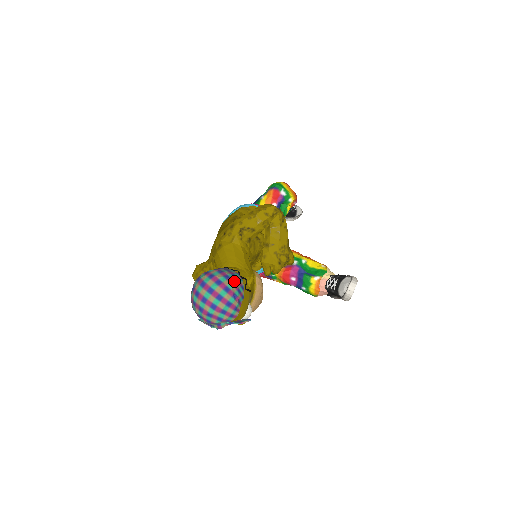
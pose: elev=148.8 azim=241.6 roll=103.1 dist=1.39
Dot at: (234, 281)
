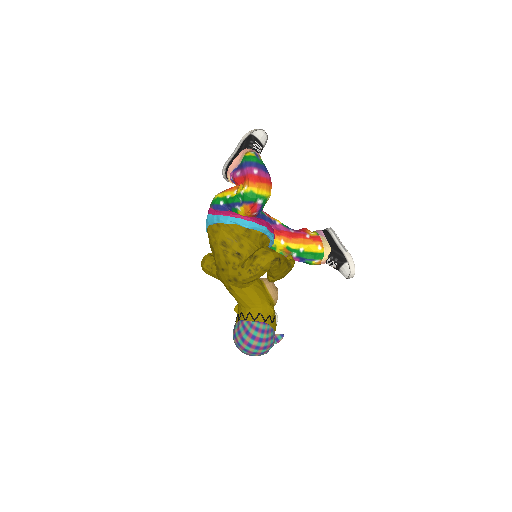
Dot at: (266, 337)
